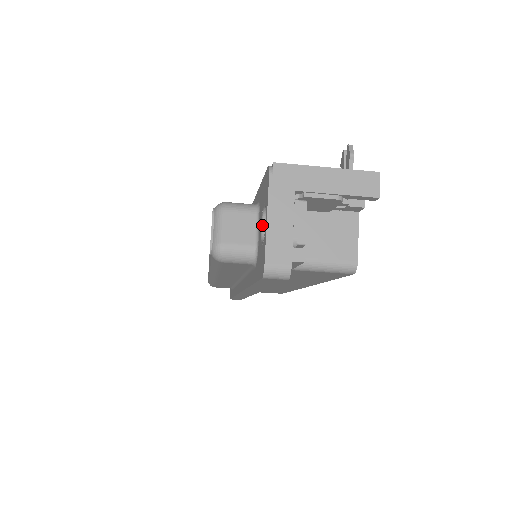
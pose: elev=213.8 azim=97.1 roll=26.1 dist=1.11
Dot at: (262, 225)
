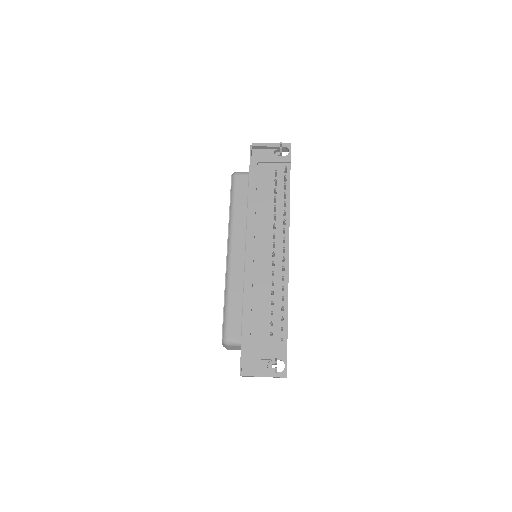
Dot at: occluded
